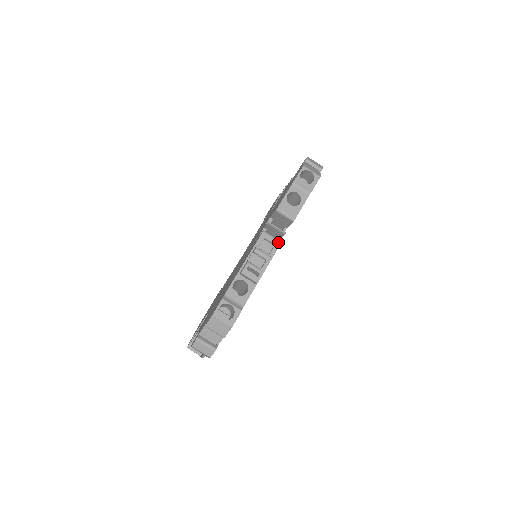
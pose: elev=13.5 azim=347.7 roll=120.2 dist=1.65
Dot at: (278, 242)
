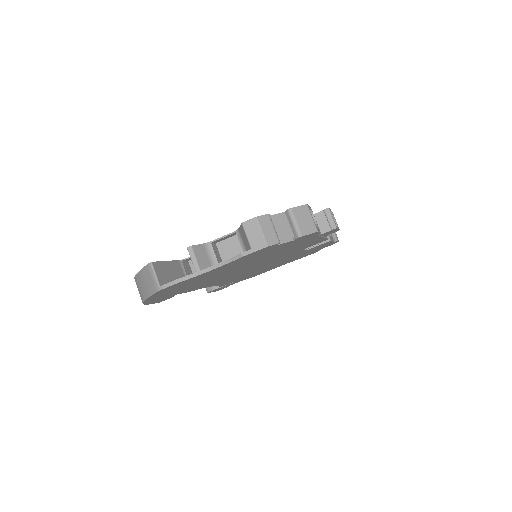
Dot at: occluded
